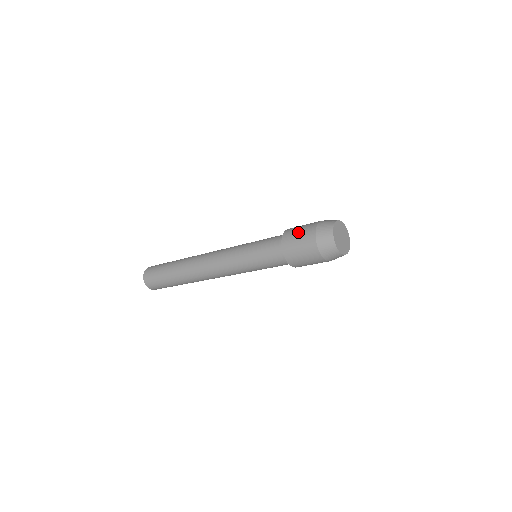
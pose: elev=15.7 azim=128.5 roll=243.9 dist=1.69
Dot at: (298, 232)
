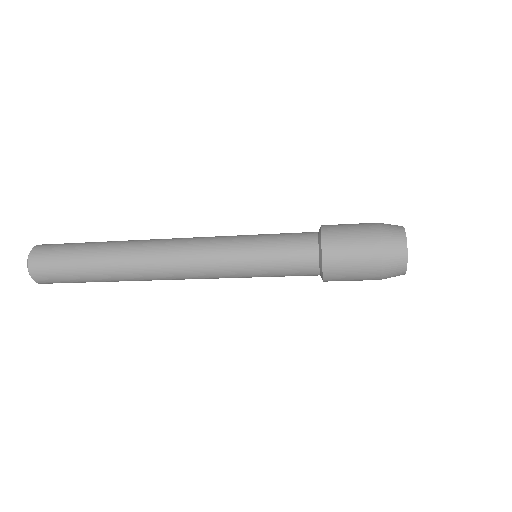
Dot at: (350, 236)
